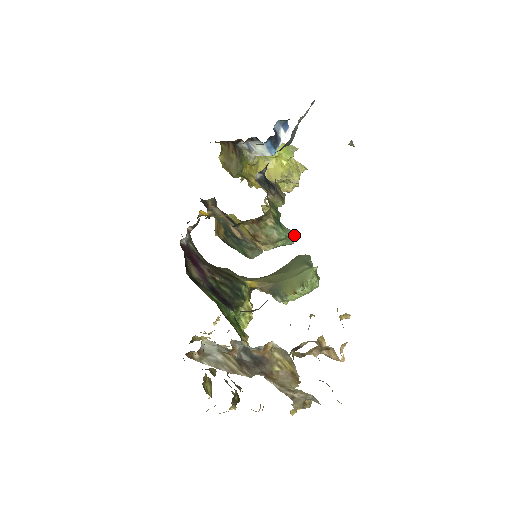
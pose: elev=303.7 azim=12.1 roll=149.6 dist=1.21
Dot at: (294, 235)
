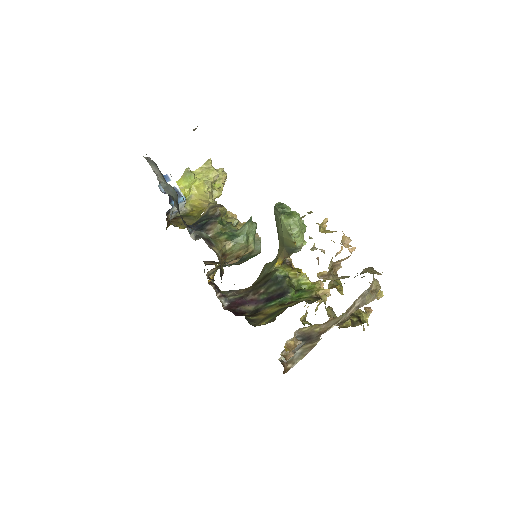
Dot at: (249, 224)
